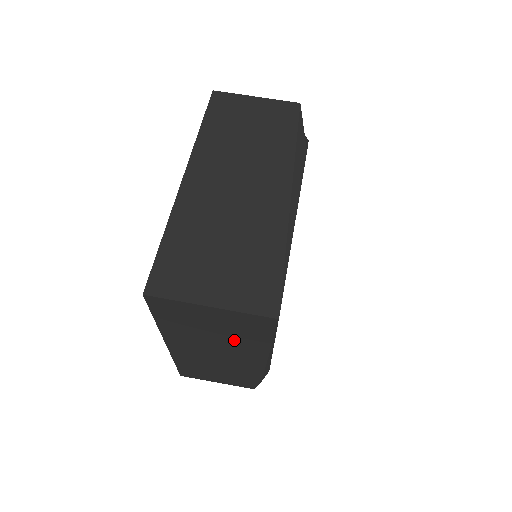
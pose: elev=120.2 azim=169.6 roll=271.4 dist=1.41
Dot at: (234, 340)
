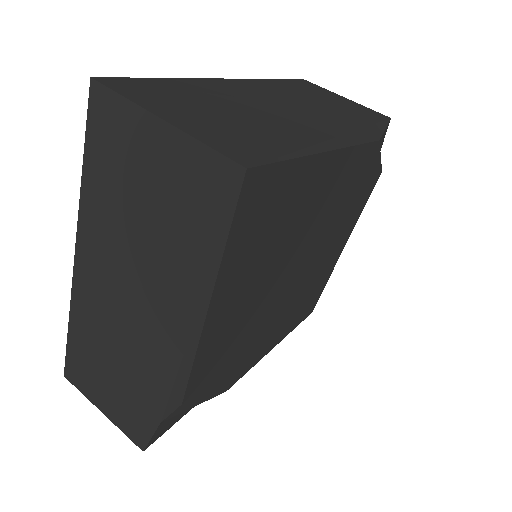
Dot at: (163, 250)
